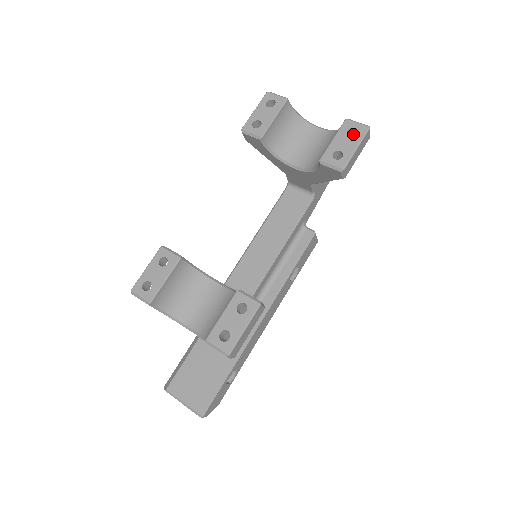
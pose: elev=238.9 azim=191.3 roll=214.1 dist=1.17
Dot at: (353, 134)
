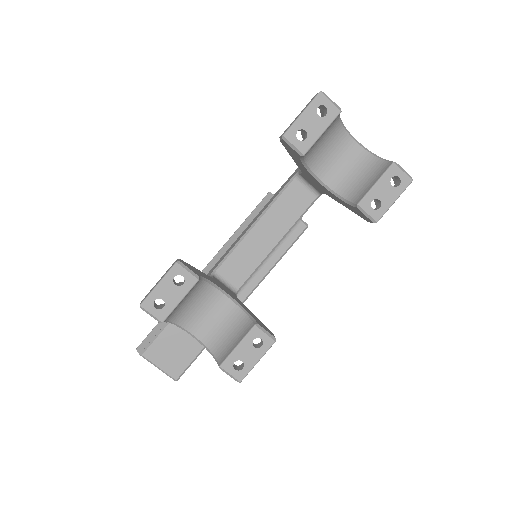
Dot at: occluded
